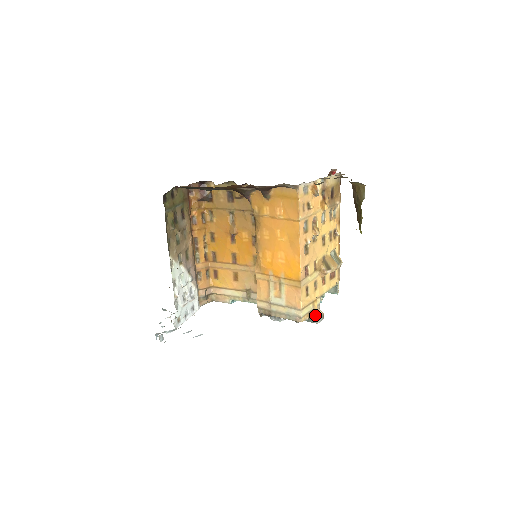
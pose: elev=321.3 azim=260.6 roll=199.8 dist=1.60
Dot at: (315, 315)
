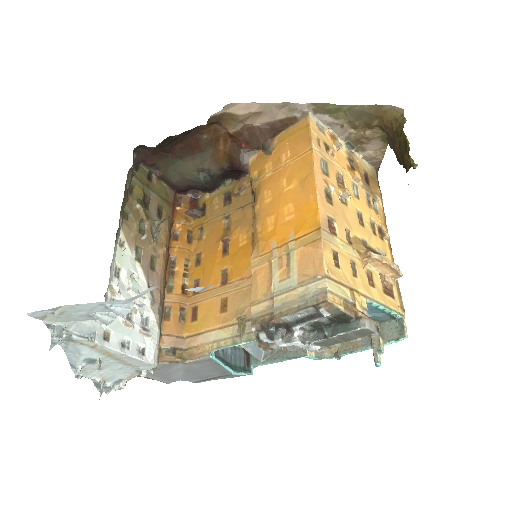
Dot at: (358, 313)
